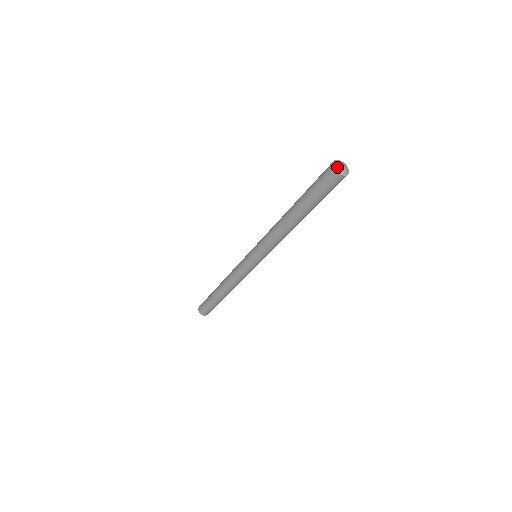
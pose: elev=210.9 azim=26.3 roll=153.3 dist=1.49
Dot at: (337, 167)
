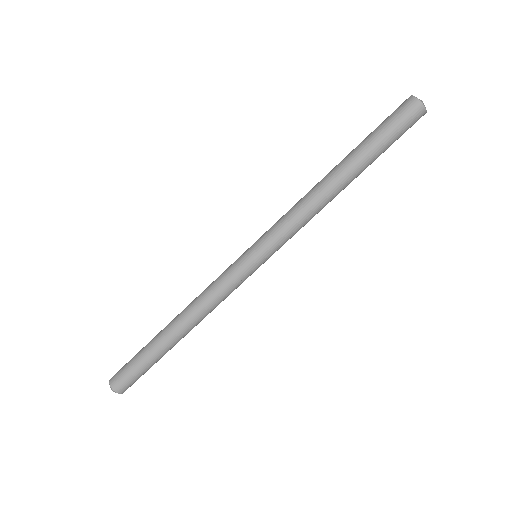
Dot at: (415, 97)
